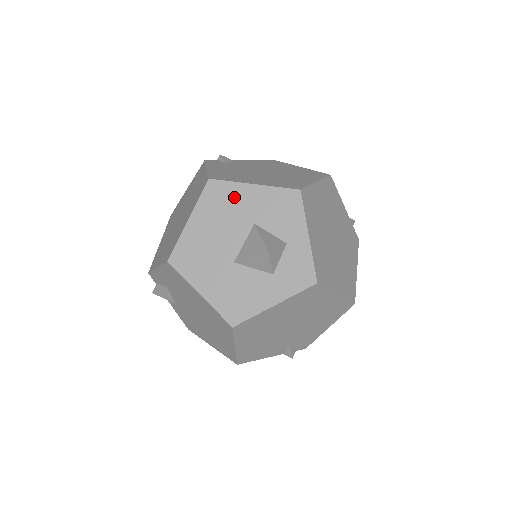
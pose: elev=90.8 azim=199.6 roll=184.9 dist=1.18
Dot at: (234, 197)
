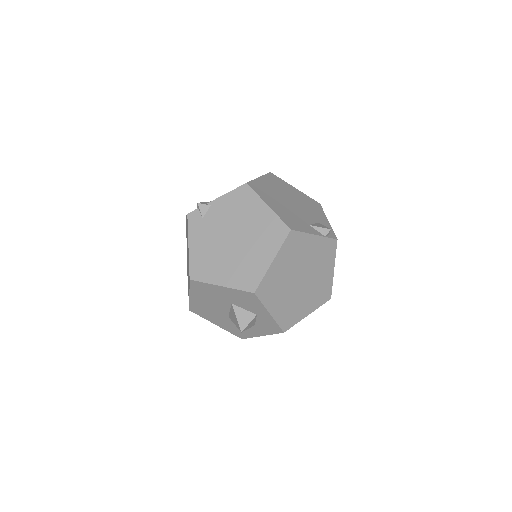
Dot at: (212, 290)
